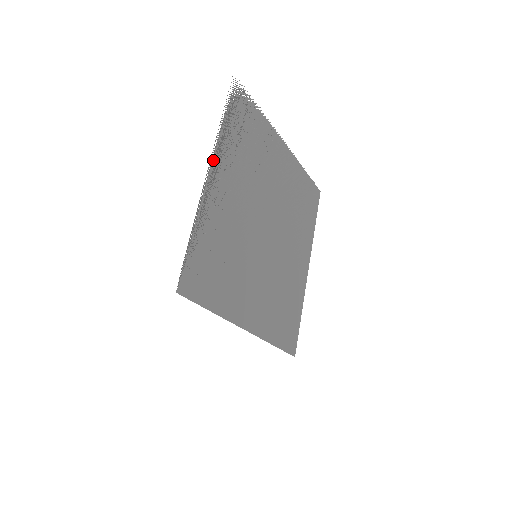
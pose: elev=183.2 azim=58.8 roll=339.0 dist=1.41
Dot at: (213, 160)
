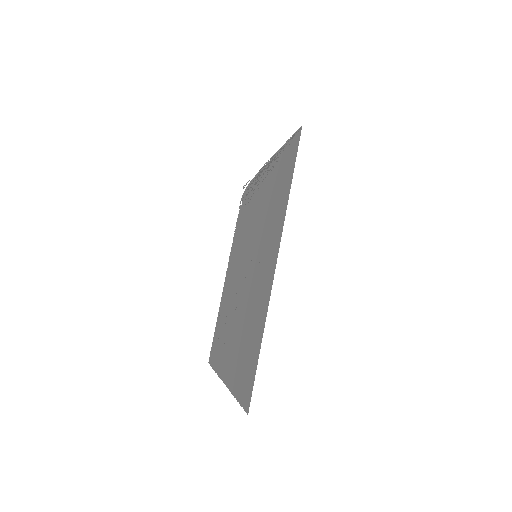
Dot at: (262, 169)
